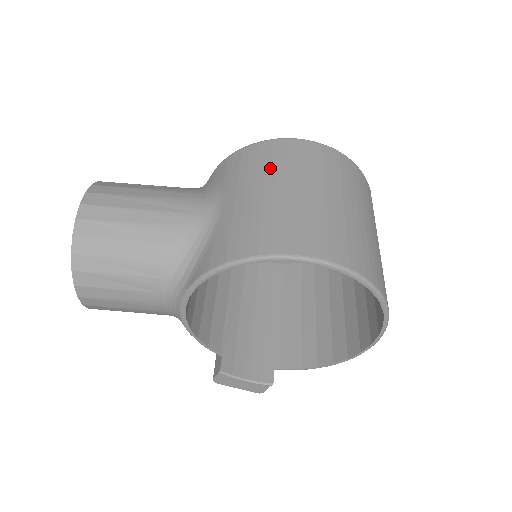
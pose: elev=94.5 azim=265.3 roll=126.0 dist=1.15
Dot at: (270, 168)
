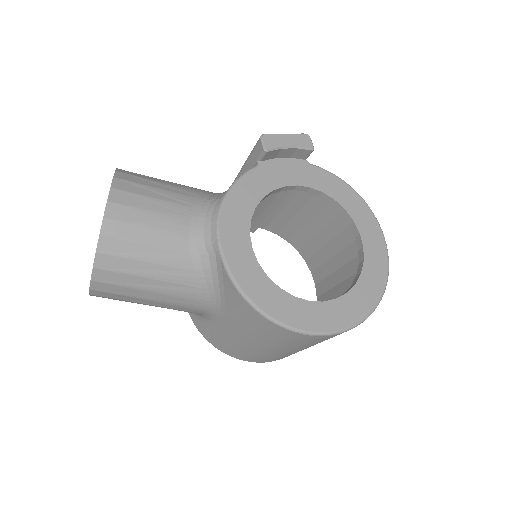
Dot at: (264, 339)
